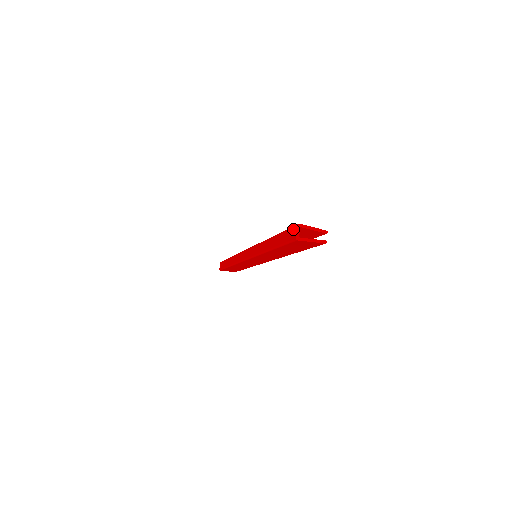
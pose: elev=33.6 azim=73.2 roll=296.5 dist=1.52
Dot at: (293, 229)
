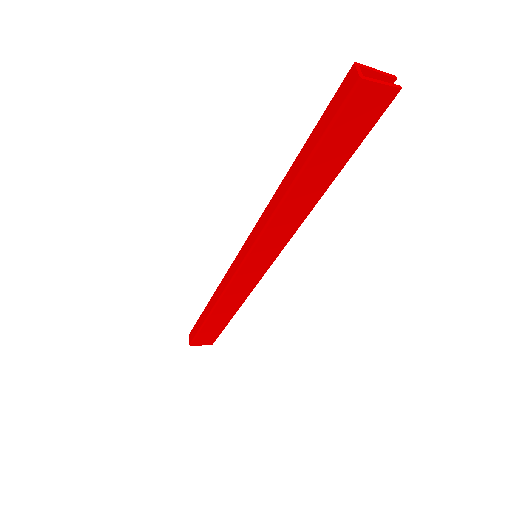
Dot at: (345, 80)
